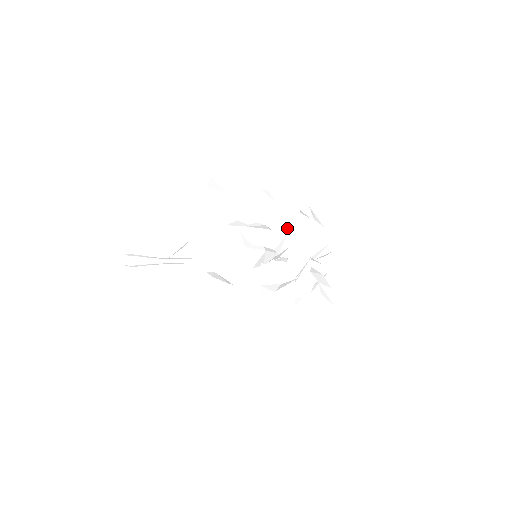
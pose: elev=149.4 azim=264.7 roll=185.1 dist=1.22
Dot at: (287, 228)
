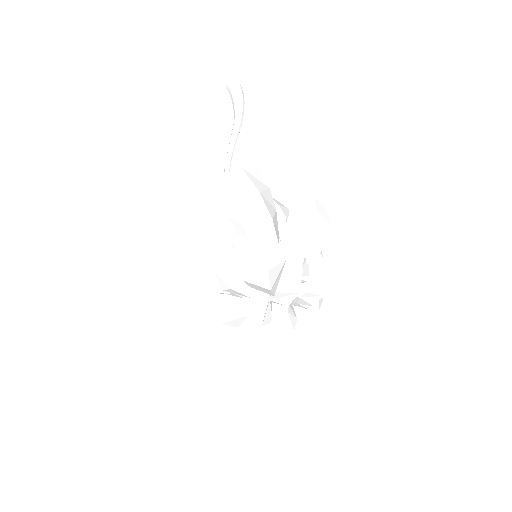
Dot at: occluded
